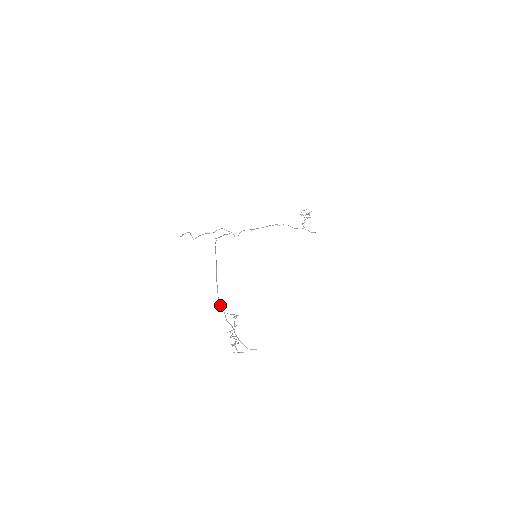
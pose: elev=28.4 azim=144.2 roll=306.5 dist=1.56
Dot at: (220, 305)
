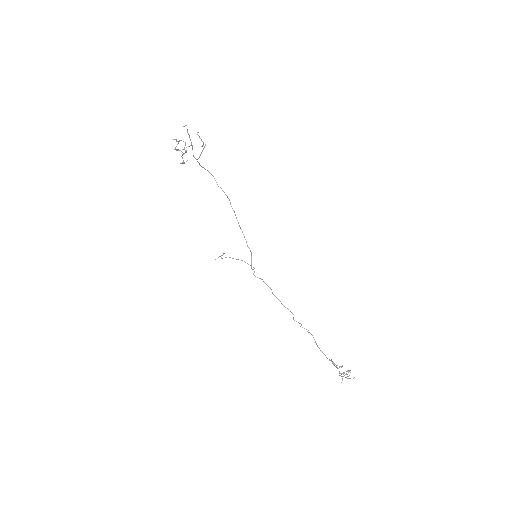
Dot at: (200, 165)
